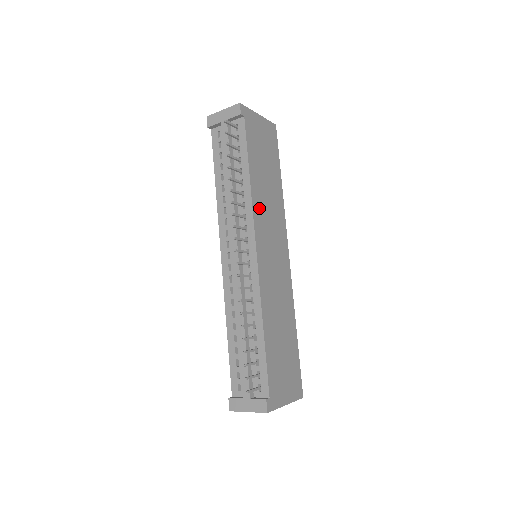
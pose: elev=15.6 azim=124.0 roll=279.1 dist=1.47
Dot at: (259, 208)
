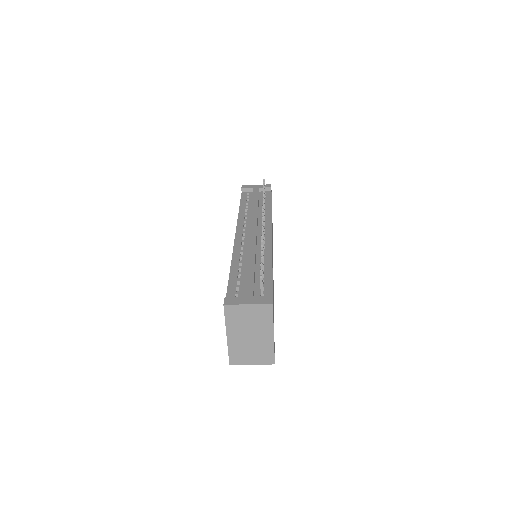
Dot at: occluded
